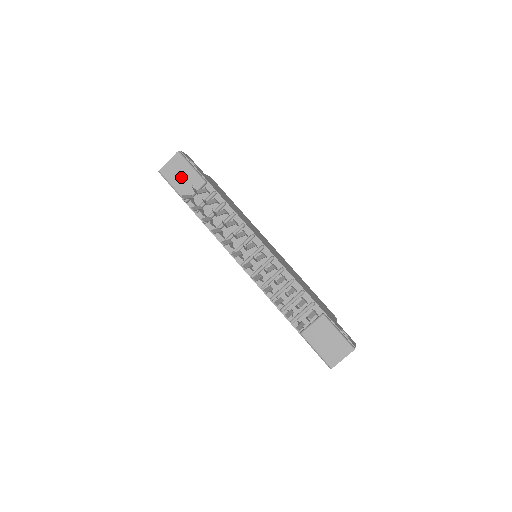
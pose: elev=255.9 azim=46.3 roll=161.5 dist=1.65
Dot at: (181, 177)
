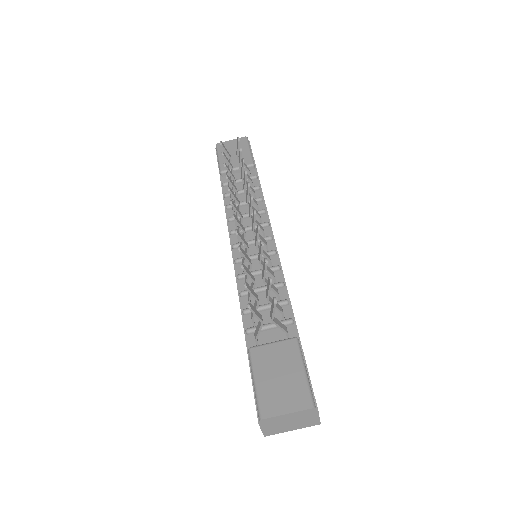
Dot at: (233, 153)
